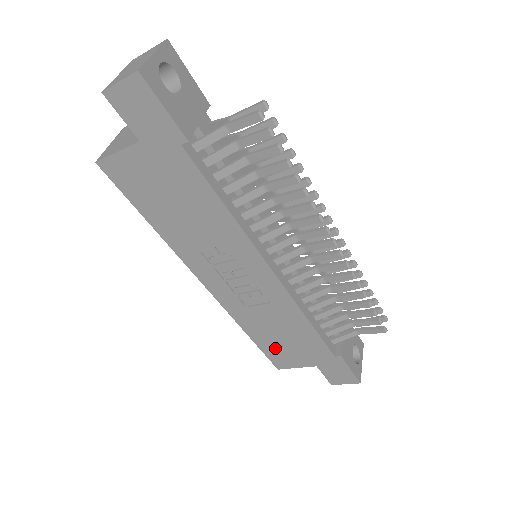
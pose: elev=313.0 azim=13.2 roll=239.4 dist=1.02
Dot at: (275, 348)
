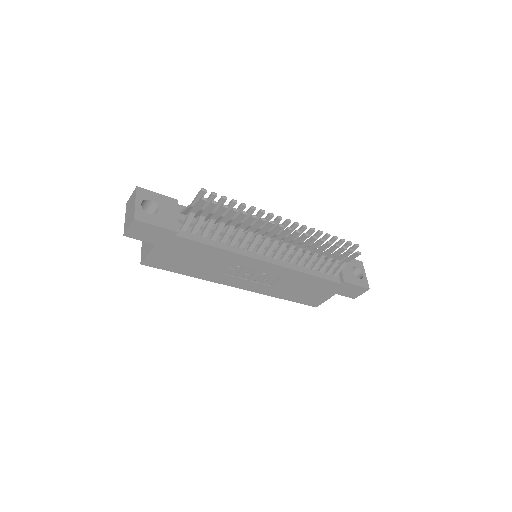
Dot at: (304, 297)
